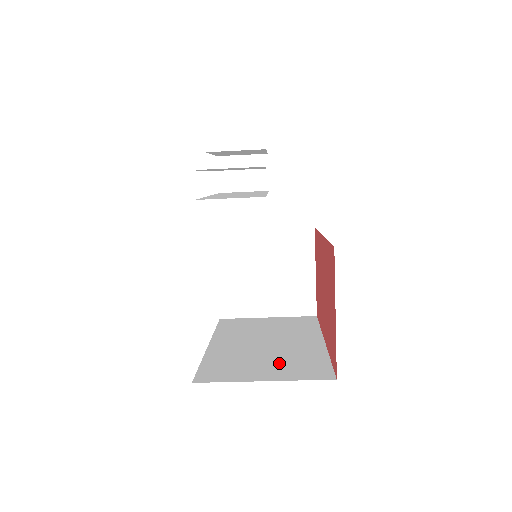
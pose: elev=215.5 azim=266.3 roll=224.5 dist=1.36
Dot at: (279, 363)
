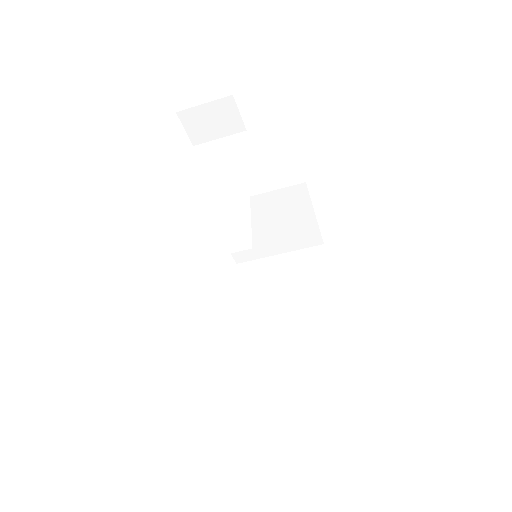
Dot at: (300, 352)
